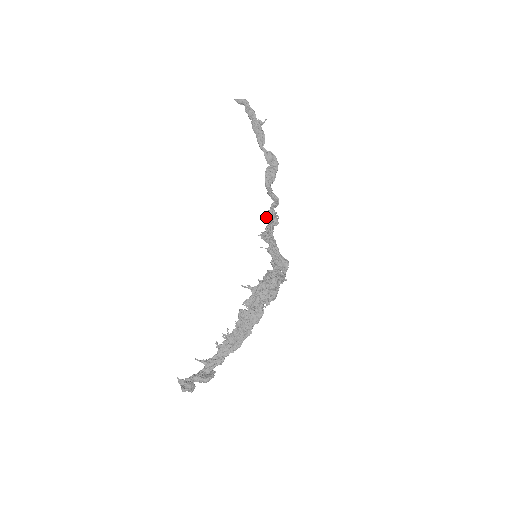
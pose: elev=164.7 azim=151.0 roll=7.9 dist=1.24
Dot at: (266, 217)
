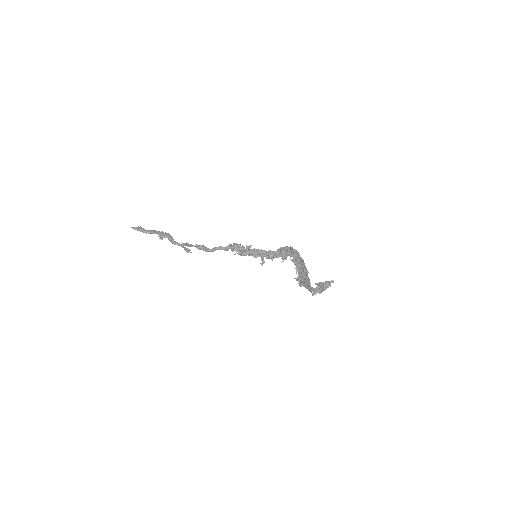
Dot at: (234, 249)
